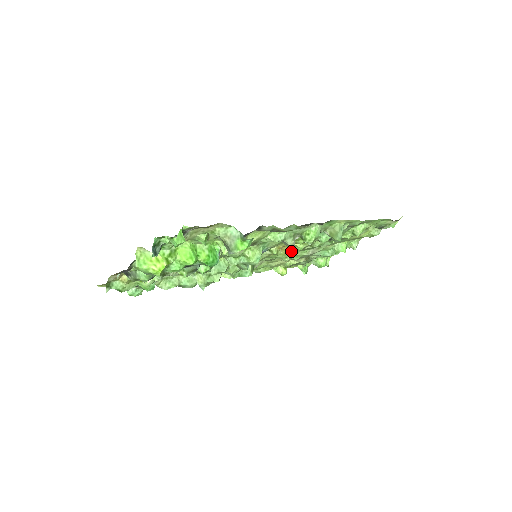
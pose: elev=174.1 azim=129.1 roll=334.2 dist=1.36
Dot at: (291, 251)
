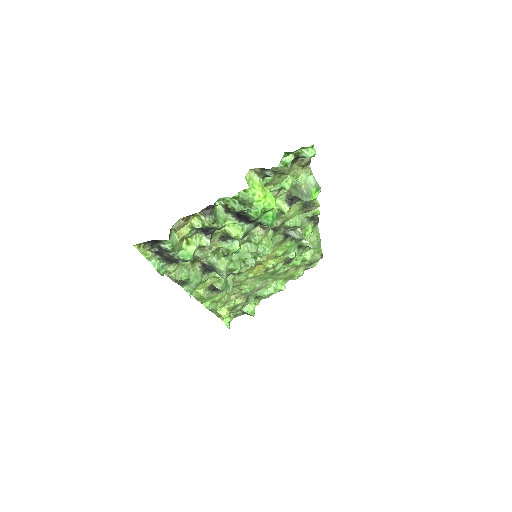
Dot at: (260, 272)
